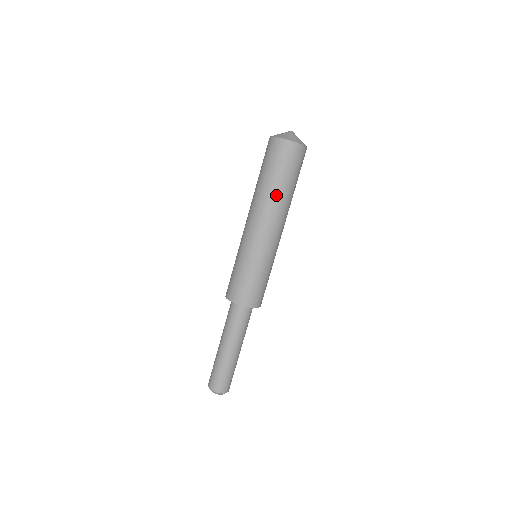
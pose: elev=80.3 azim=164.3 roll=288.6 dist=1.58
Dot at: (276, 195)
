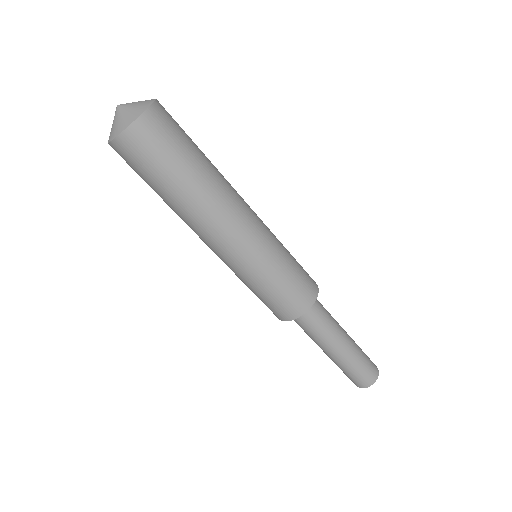
Dot at: (172, 208)
